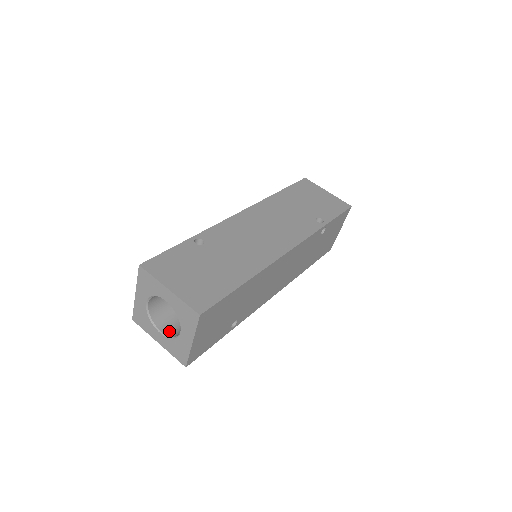
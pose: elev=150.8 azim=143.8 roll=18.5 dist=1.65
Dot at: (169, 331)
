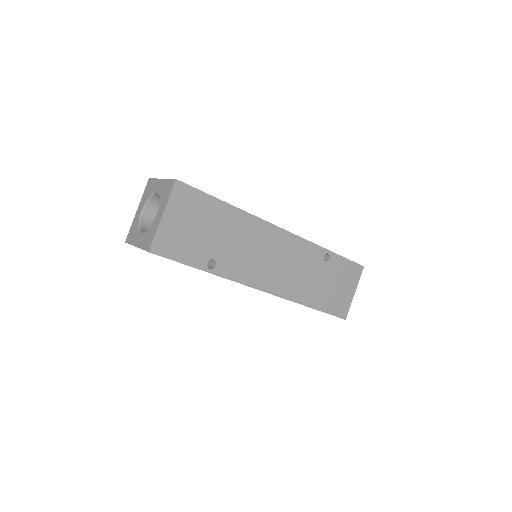
Dot at: occluded
